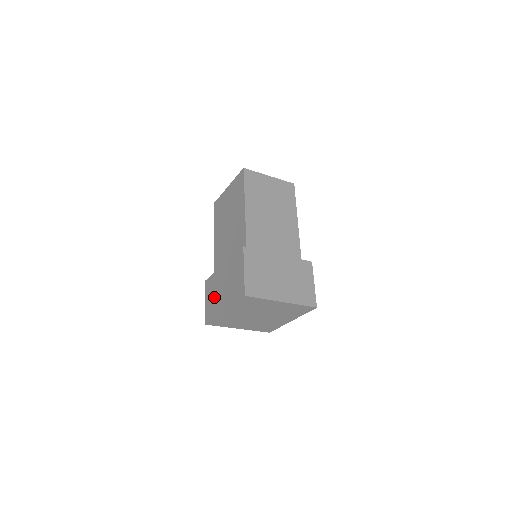
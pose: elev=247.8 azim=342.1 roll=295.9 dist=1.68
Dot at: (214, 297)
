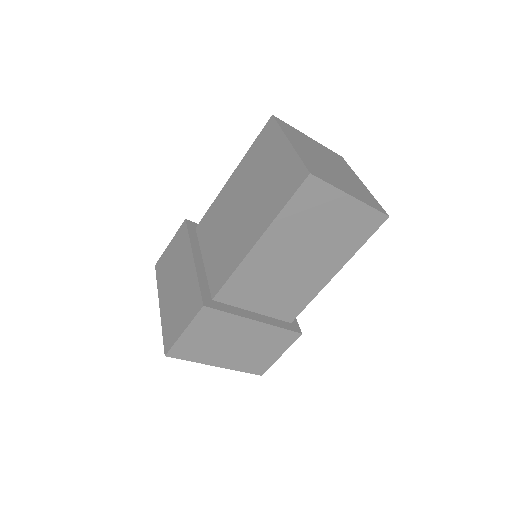
Dot at: (170, 266)
